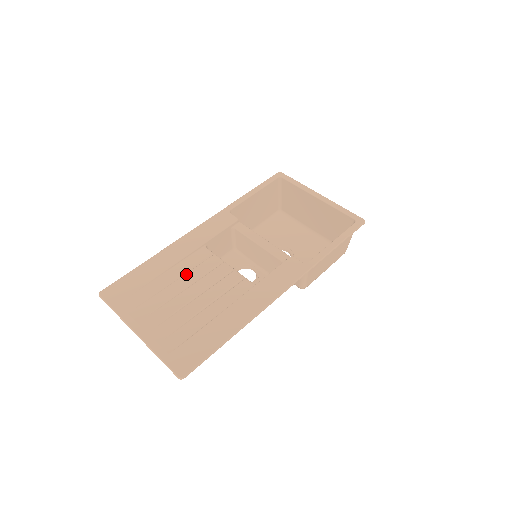
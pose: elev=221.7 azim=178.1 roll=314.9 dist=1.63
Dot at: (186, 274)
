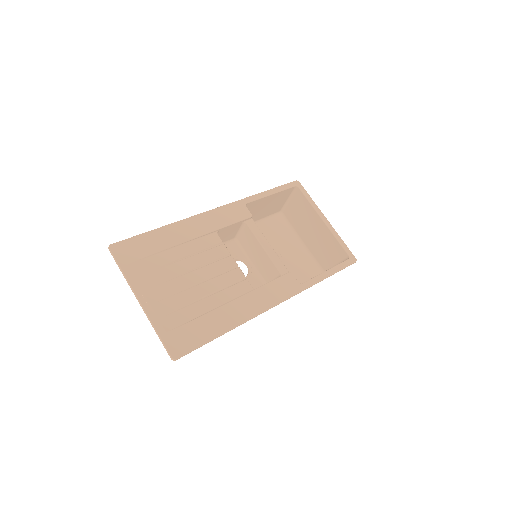
Dot at: (195, 255)
